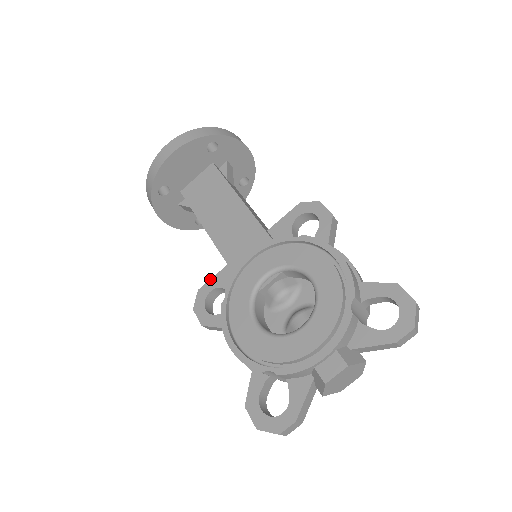
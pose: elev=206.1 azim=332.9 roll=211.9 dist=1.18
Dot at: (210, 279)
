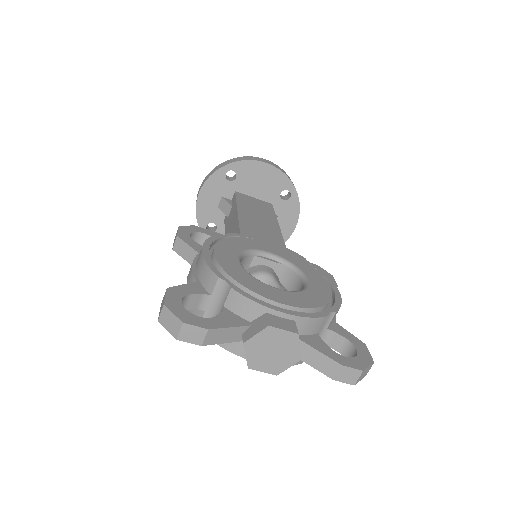
Dot at: occluded
